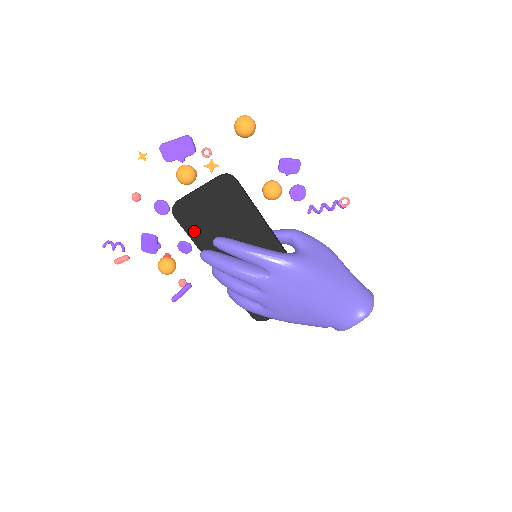
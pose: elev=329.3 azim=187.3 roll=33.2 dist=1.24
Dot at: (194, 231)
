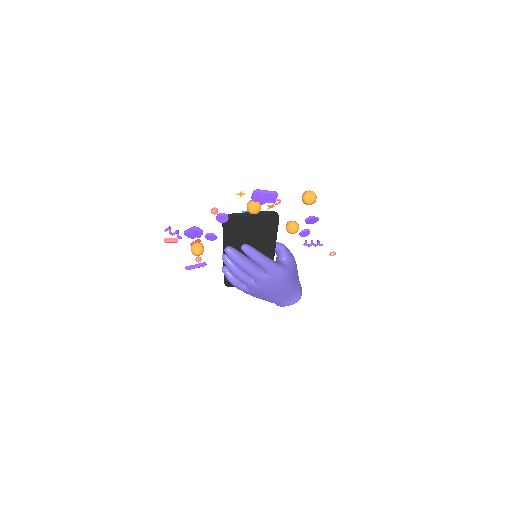
Dot at: (229, 234)
